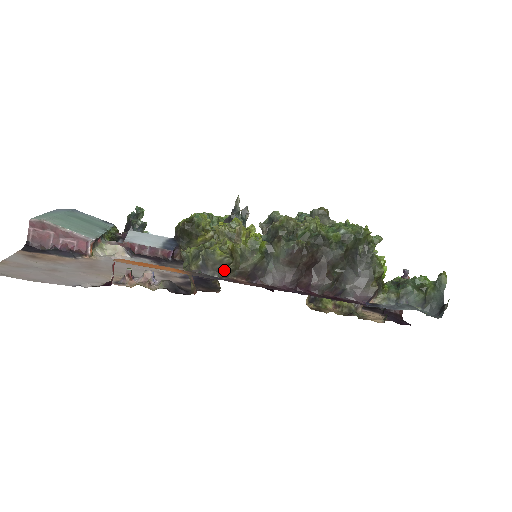
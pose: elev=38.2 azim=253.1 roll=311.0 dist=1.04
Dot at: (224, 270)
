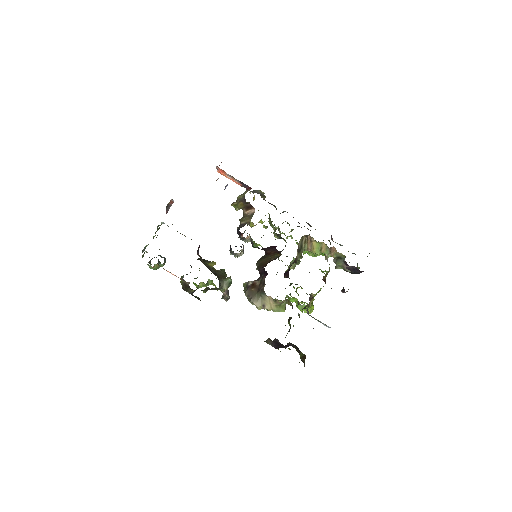
Dot at: (262, 197)
